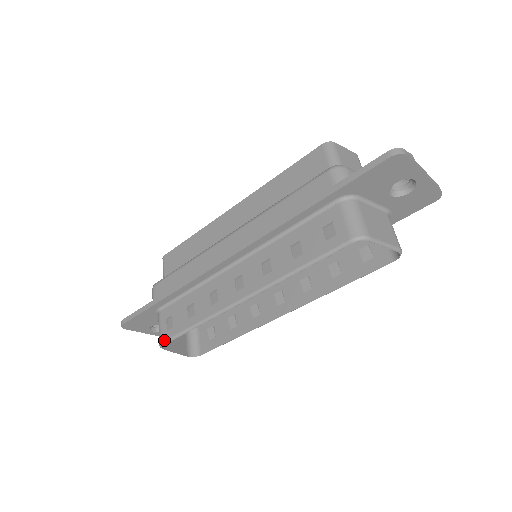
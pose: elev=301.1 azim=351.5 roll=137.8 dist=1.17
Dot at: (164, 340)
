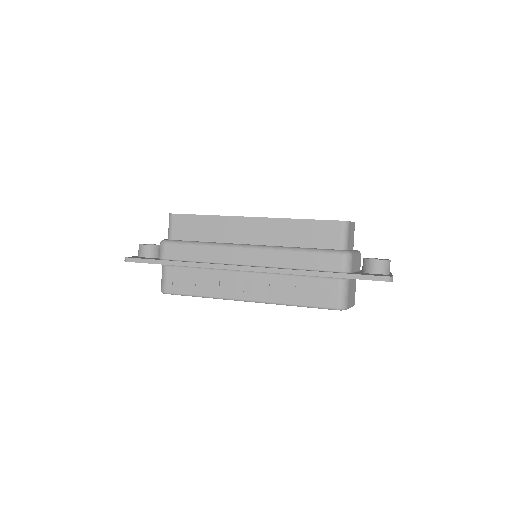
Dot at: (169, 292)
